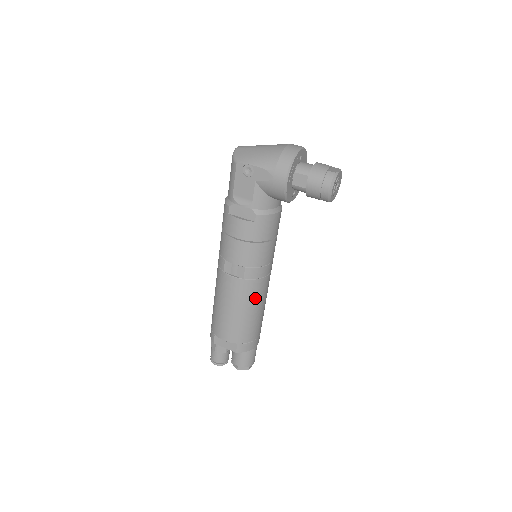
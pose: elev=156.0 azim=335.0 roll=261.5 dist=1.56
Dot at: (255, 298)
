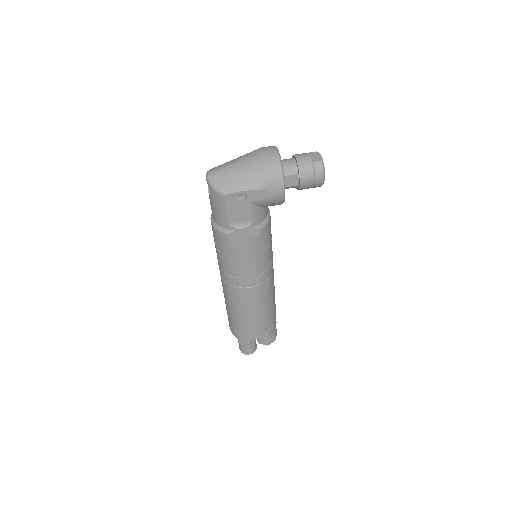
Dot at: (272, 290)
